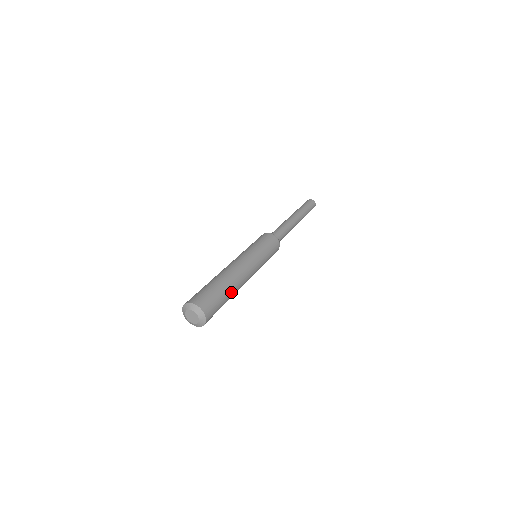
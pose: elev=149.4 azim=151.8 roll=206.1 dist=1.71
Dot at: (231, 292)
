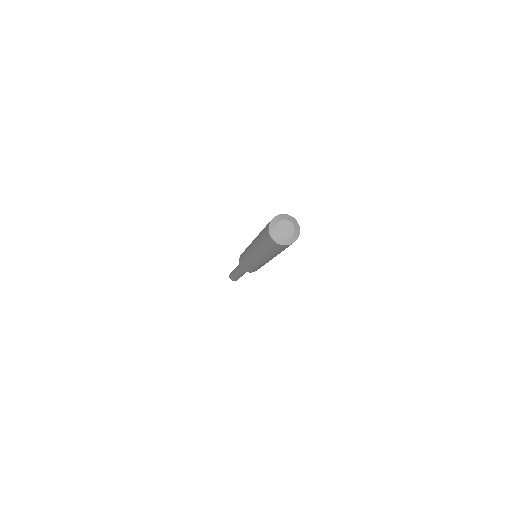
Dot at: occluded
